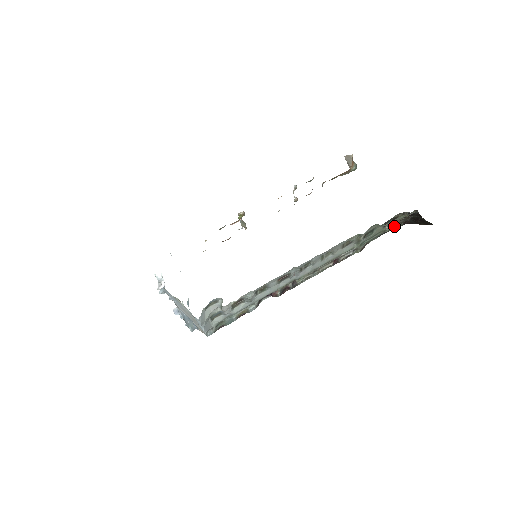
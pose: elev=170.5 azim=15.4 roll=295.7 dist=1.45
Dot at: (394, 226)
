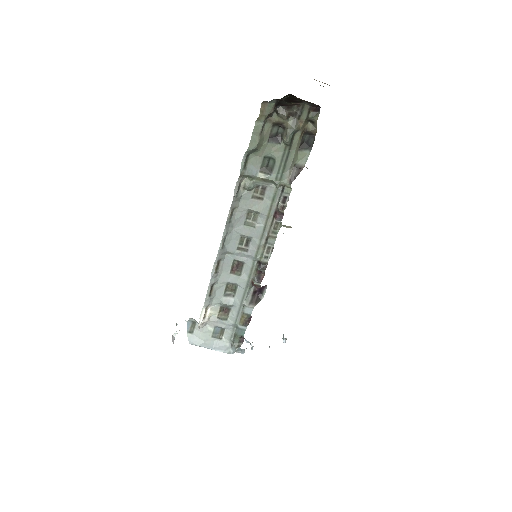
Dot at: (291, 130)
